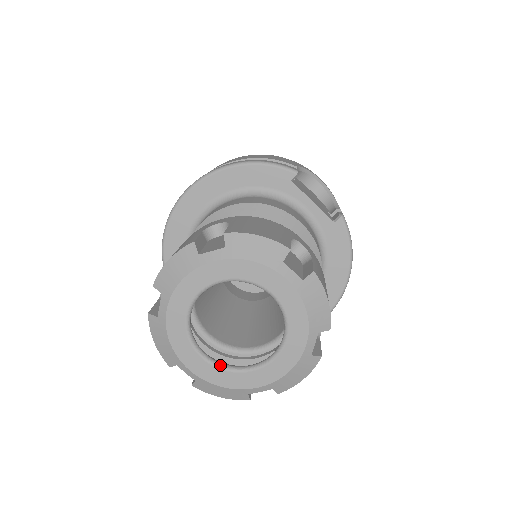
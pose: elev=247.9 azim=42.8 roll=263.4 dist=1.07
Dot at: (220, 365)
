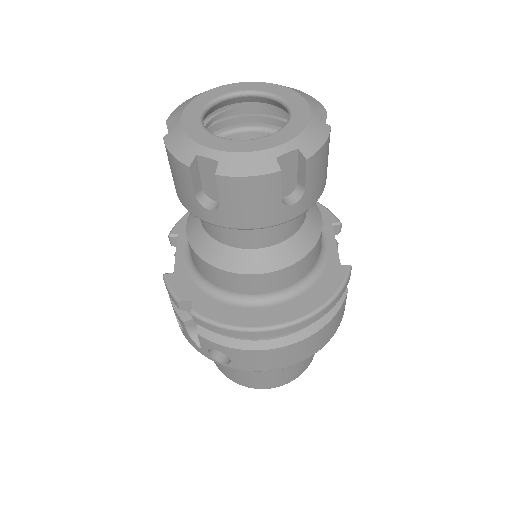
Dot at: occluded
